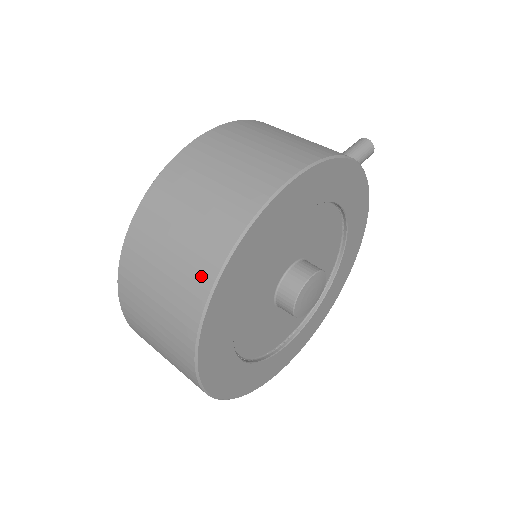
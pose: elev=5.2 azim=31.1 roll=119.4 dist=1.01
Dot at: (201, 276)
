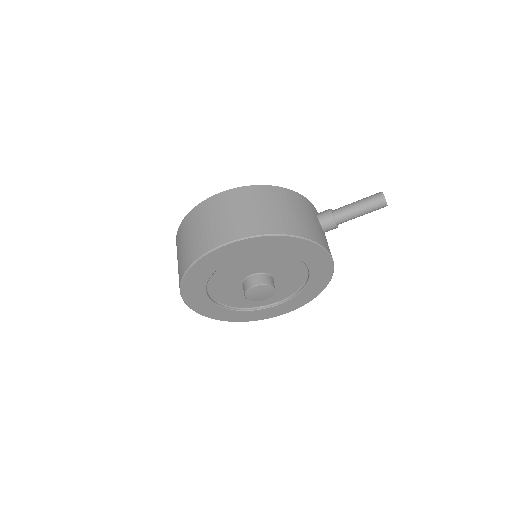
Dot at: (181, 271)
